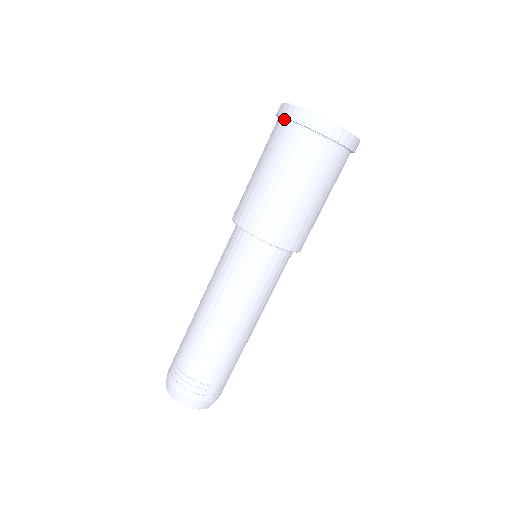
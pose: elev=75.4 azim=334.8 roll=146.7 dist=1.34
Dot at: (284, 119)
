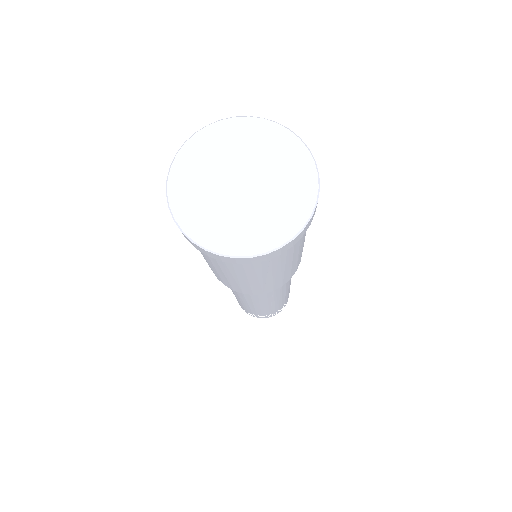
Dot at: occluded
